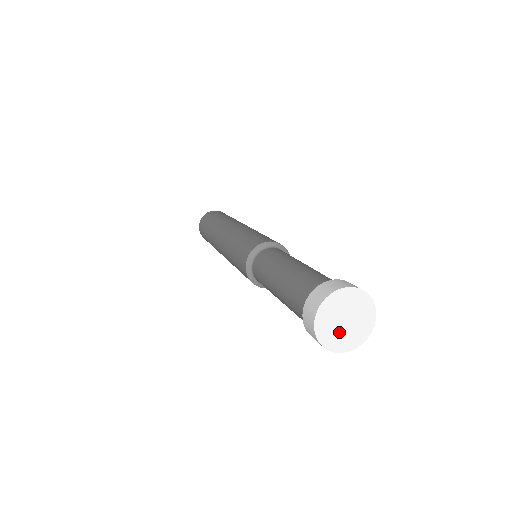
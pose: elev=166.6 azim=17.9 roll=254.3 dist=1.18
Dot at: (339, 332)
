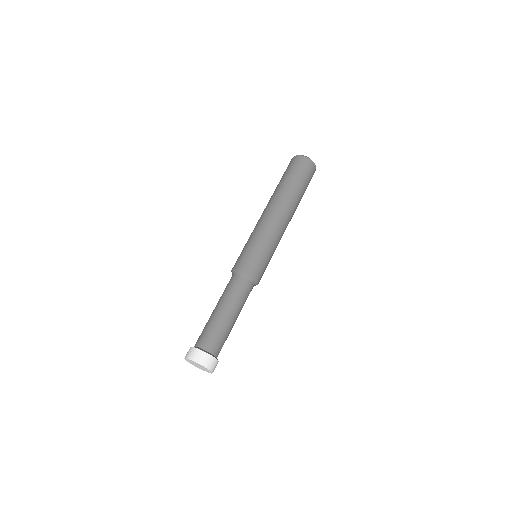
Dot at: (201, 368)
